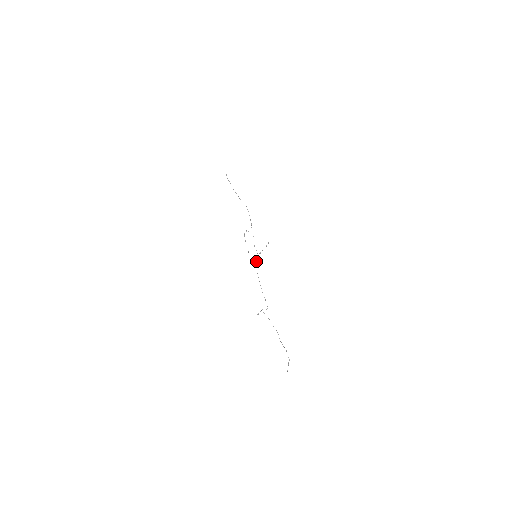
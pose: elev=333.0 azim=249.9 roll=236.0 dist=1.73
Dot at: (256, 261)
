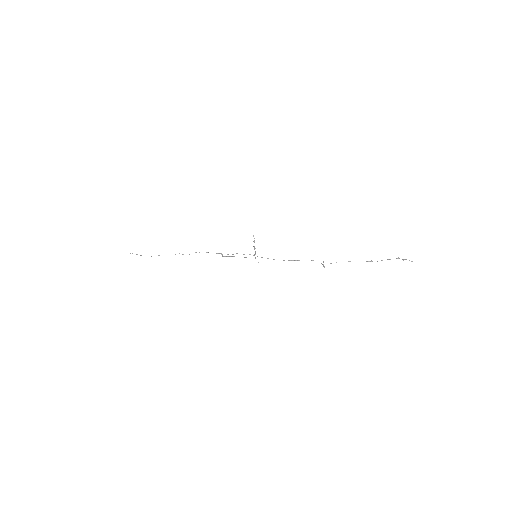
Dot at: occluded
